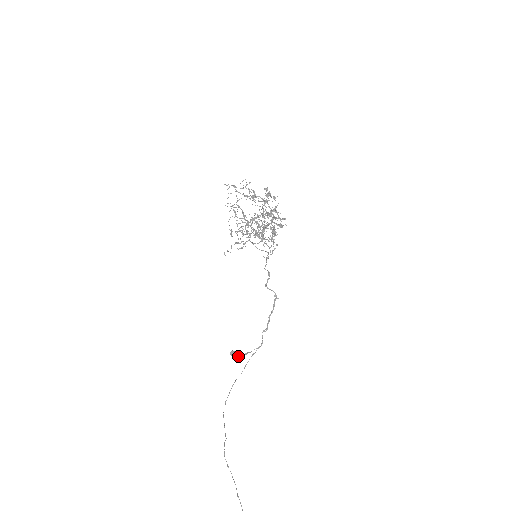
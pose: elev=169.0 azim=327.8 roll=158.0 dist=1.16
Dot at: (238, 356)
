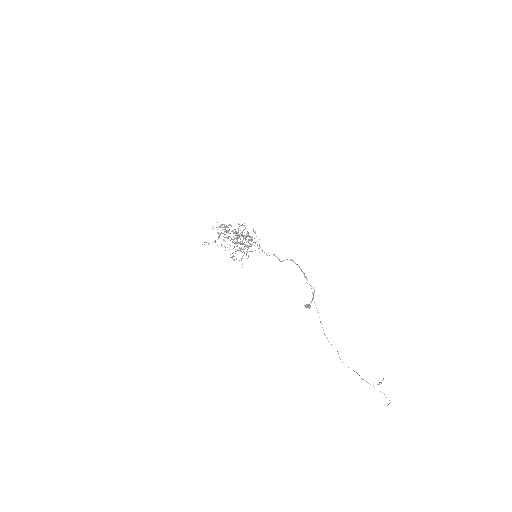
Dot at: (310, 305)
